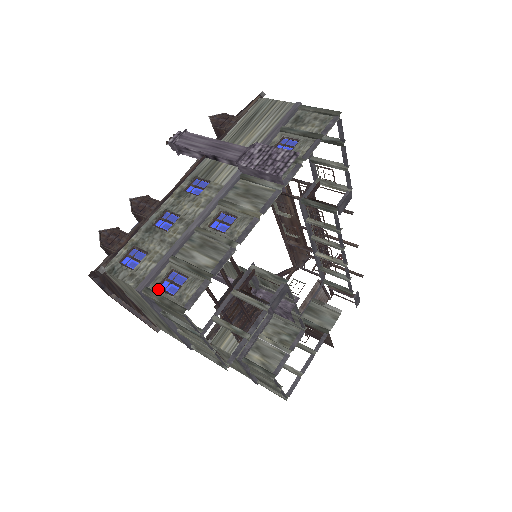
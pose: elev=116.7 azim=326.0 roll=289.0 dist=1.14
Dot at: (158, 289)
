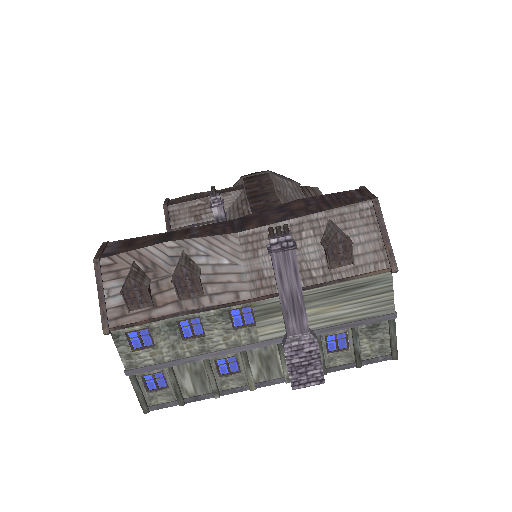
Dot at: (141, 380)
